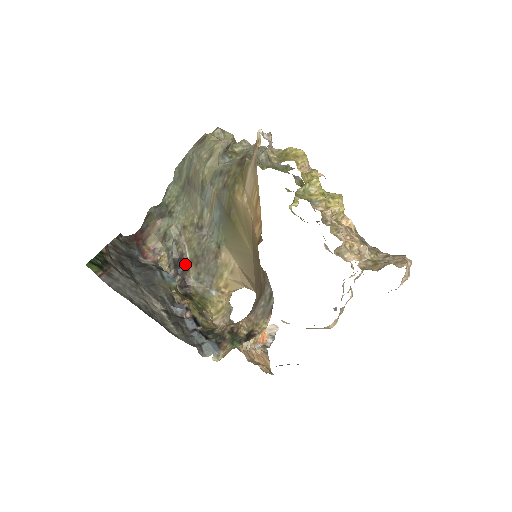
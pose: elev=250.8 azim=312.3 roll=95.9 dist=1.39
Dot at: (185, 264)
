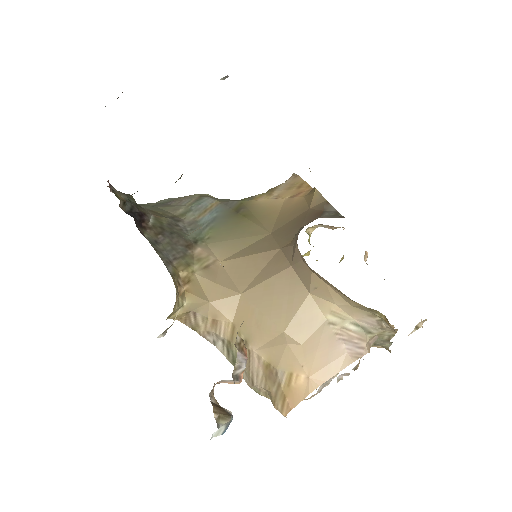
Dot at: (143, 222)
